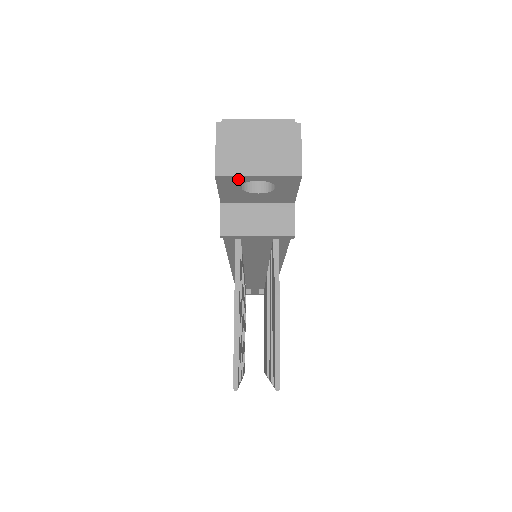
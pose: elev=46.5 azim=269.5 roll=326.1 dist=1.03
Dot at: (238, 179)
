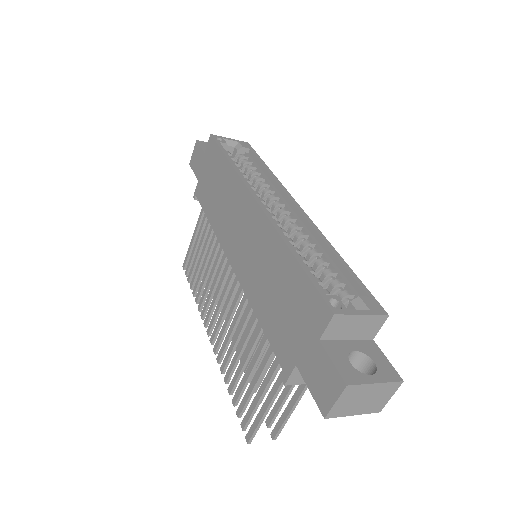
Dot at: occluded
